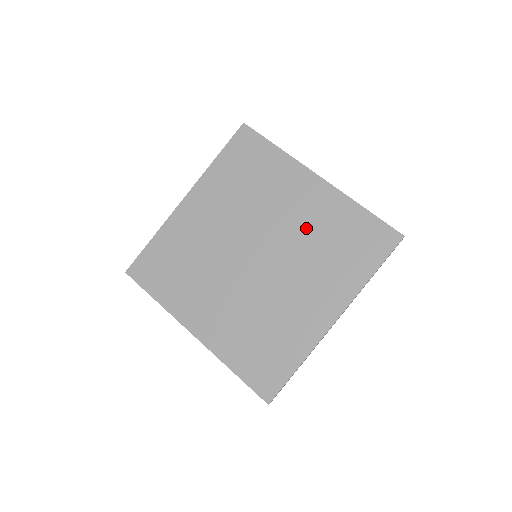
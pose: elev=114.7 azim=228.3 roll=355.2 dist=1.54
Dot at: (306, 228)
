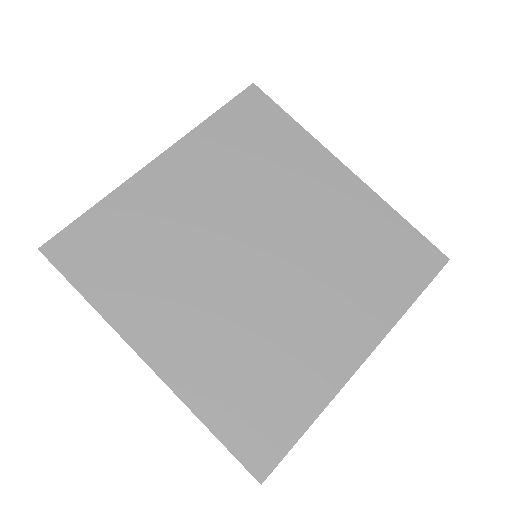
Dot at: (329, 229)
